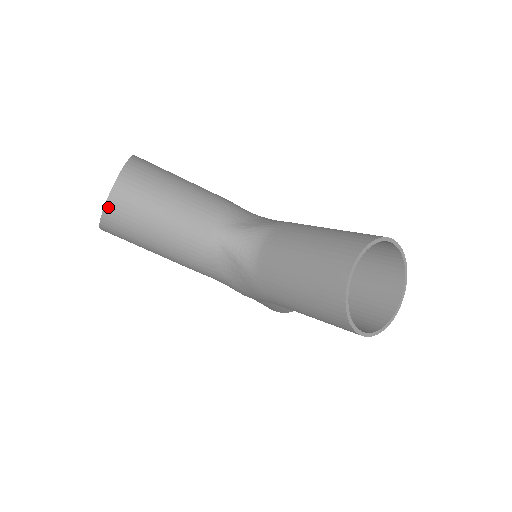
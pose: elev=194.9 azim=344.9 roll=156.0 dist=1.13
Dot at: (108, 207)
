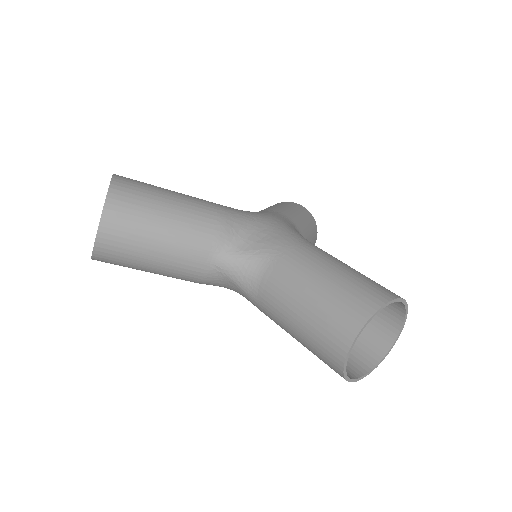
Dot at: (96, 252)
